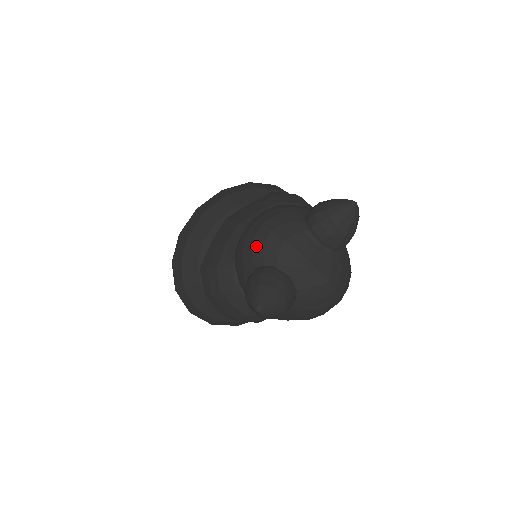
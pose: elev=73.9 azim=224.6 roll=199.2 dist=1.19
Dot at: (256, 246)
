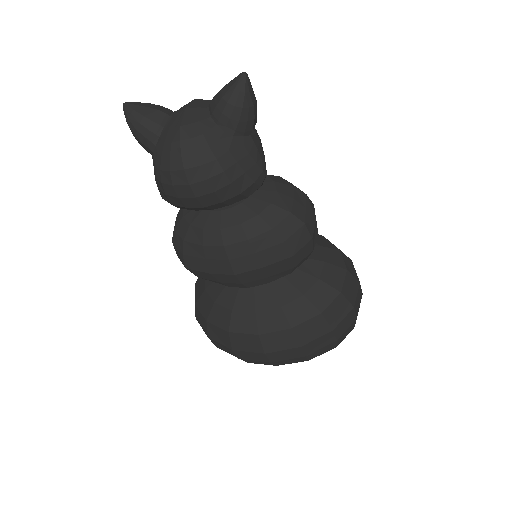
Dot at: occluded
